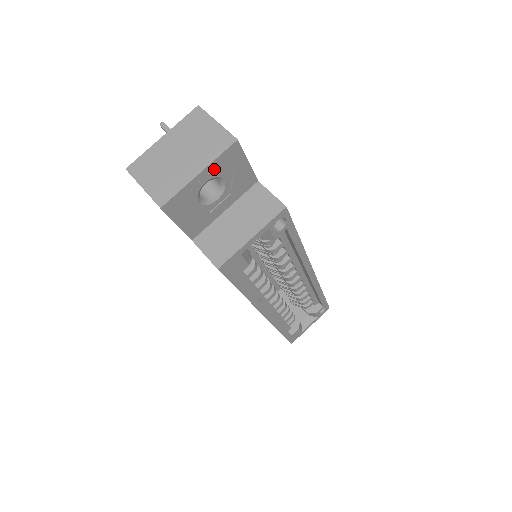
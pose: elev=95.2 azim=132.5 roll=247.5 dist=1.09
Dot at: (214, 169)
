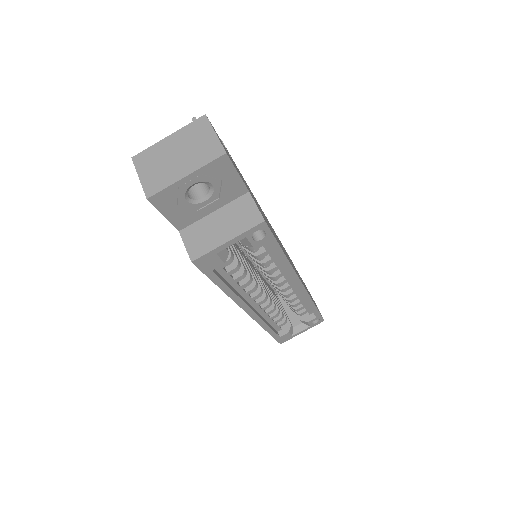
Dot at: (202, 174)
